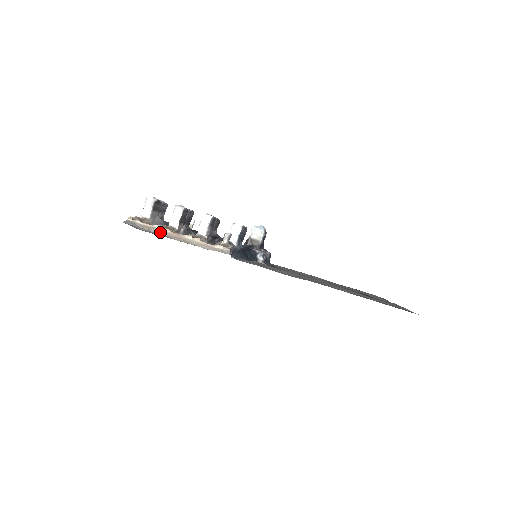
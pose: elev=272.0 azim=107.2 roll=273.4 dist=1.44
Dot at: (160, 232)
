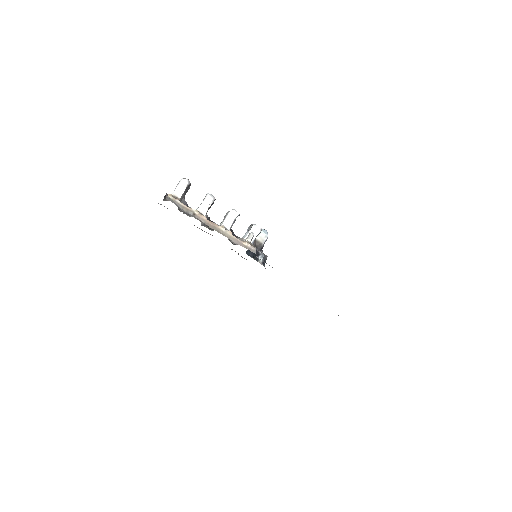
Dot at: (197, 217)
